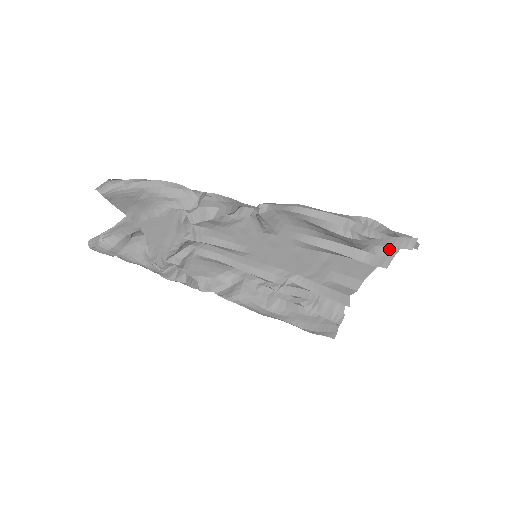
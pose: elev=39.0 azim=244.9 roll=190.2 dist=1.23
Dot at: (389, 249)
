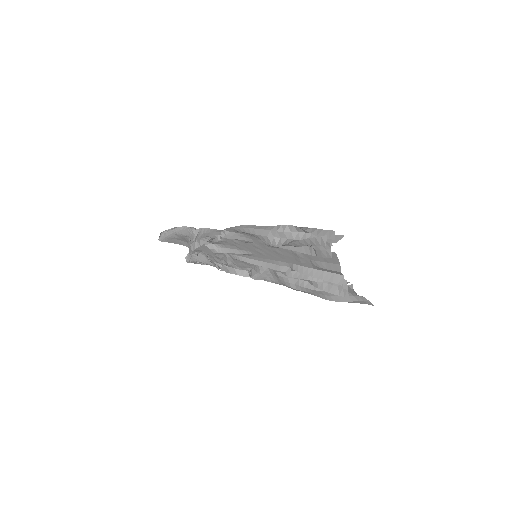
Dot at: occluded
